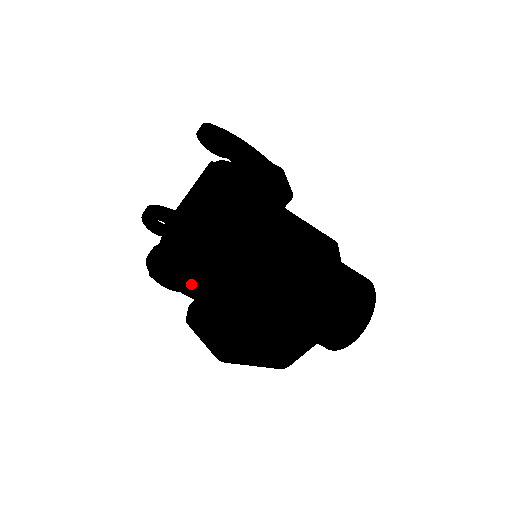
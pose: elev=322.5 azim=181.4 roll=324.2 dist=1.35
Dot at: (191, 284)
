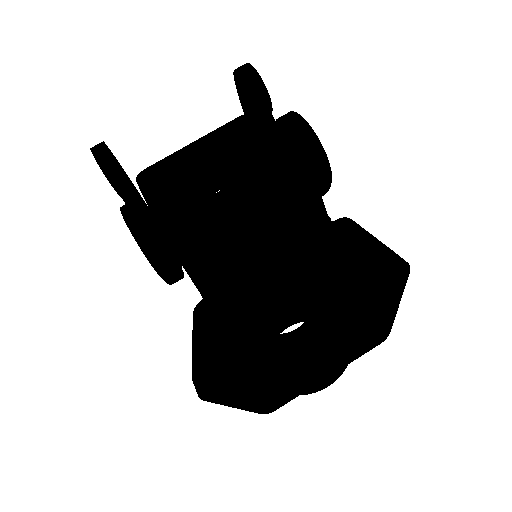
Dot at: (222, 266)
